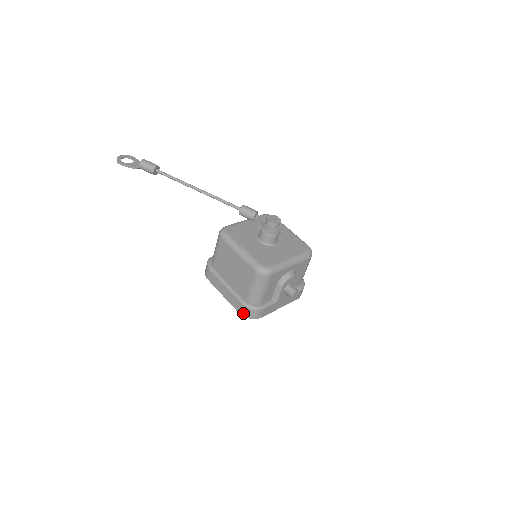
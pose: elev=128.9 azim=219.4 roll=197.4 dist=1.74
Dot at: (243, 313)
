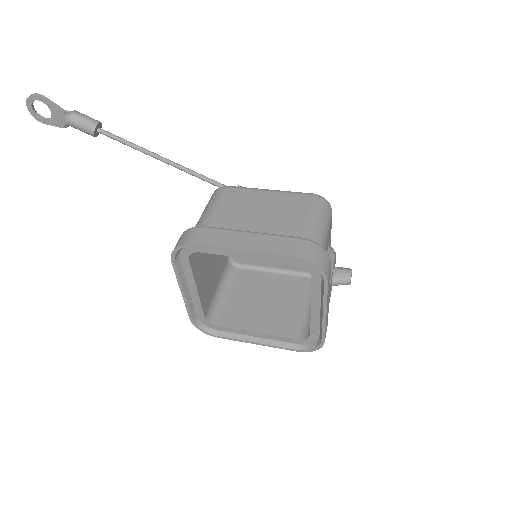
Dot at: (306, 254)
